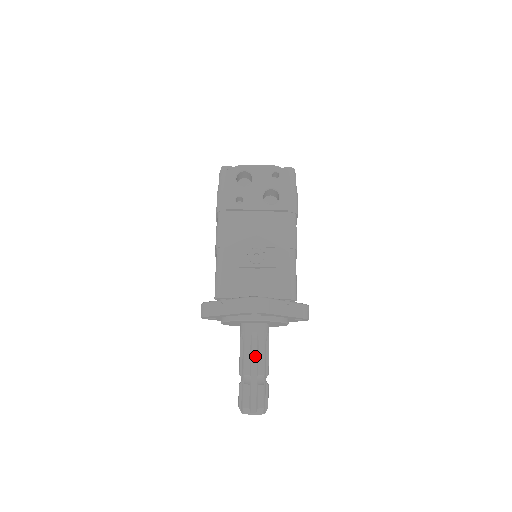
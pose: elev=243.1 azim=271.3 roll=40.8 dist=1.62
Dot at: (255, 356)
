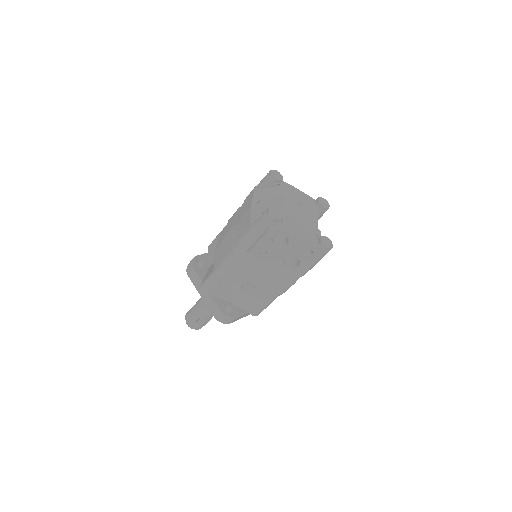
Dot at: occluded
